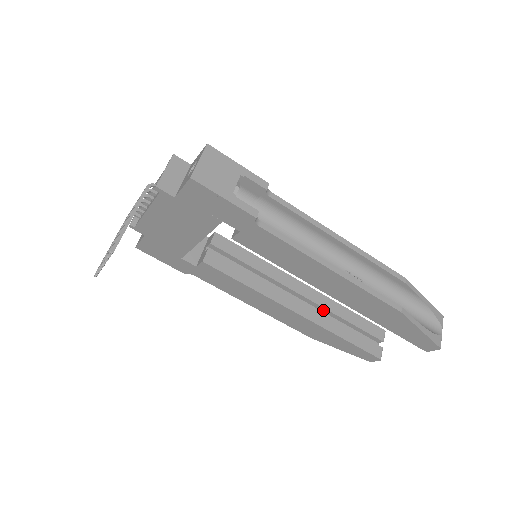
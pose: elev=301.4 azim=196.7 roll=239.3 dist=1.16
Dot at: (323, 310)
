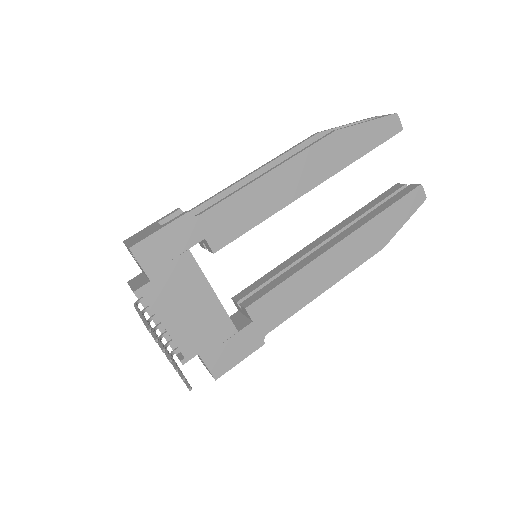
Dot at: occluded
